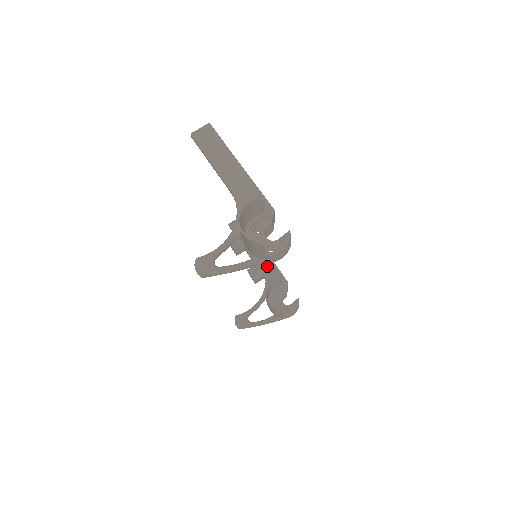
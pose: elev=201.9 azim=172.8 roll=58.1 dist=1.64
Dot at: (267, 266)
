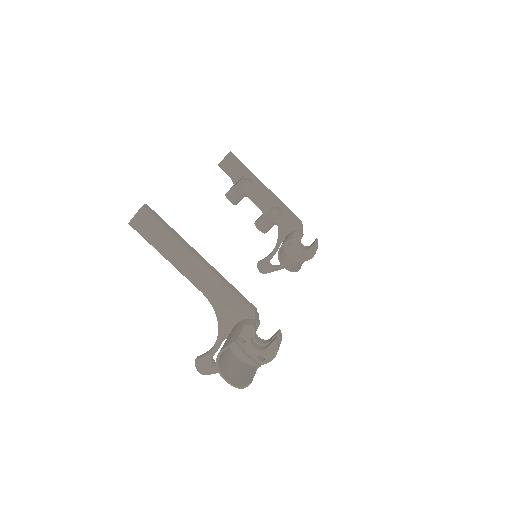
Dot at: (274, 208)
